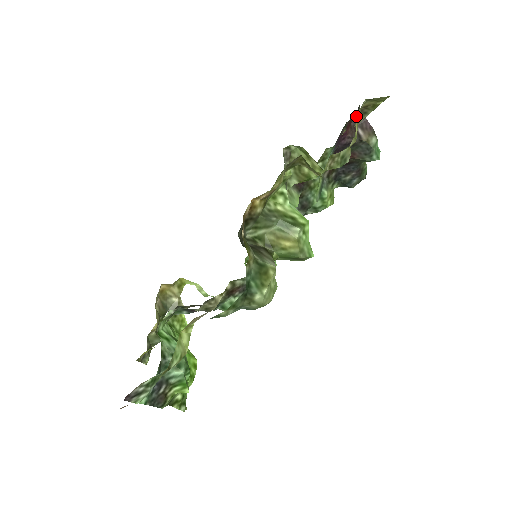
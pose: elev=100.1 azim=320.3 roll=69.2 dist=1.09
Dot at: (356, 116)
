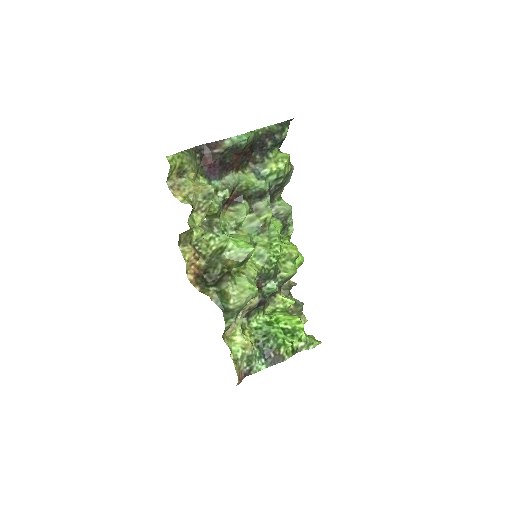
Dot at: (204, 149)
